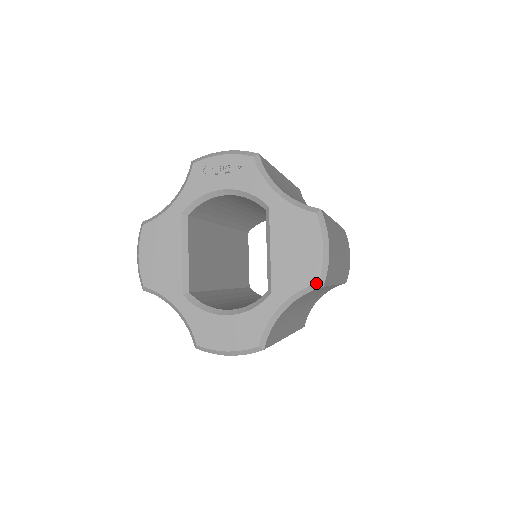
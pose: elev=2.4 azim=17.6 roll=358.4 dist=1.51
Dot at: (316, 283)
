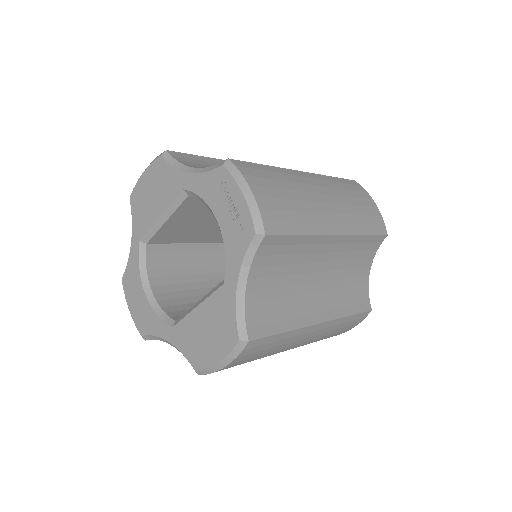
Dot at: (194, 369)
